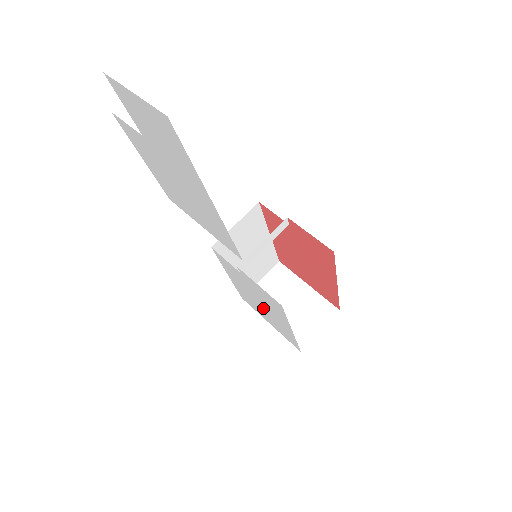
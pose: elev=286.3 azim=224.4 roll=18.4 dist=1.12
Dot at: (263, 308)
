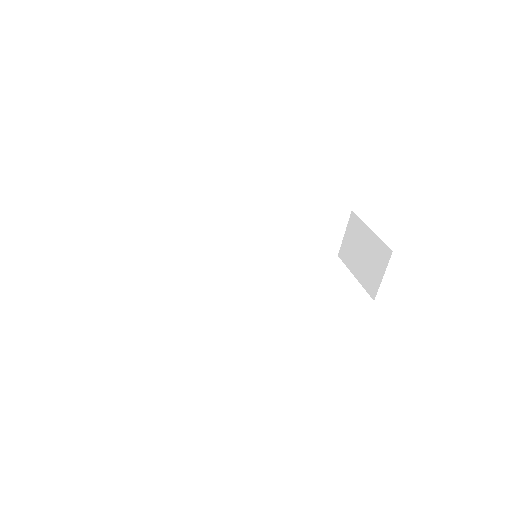
Dot at: occluded
